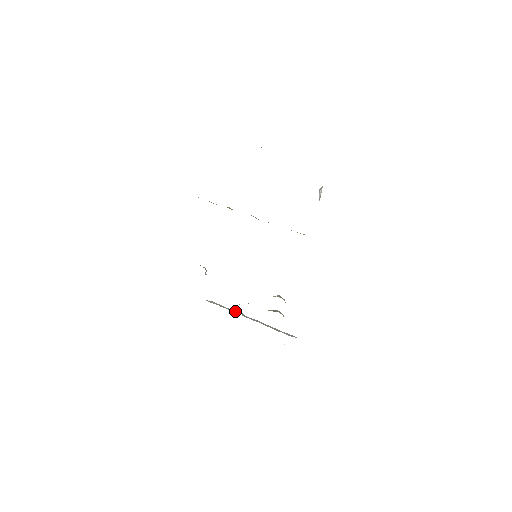
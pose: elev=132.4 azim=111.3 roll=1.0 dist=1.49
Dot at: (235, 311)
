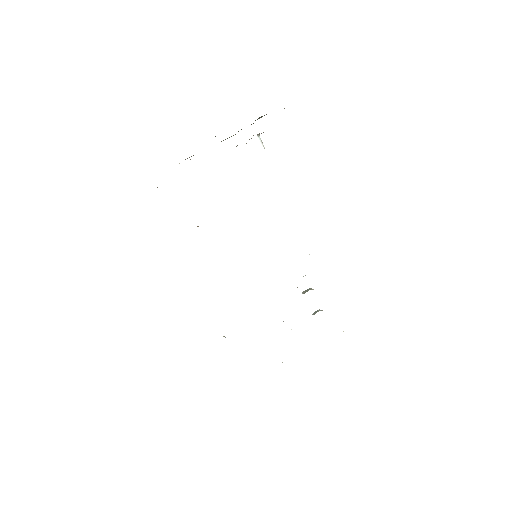
Dot at: occluded
